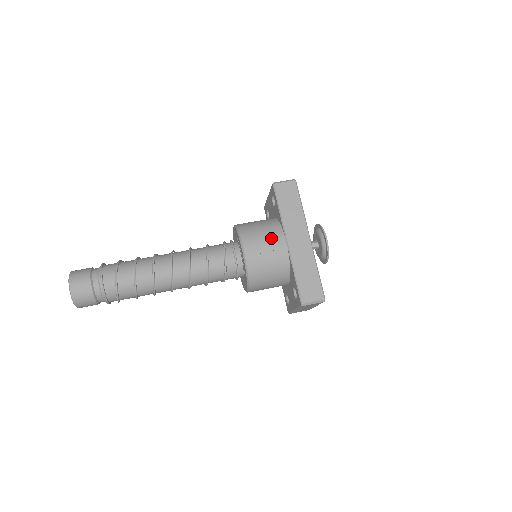
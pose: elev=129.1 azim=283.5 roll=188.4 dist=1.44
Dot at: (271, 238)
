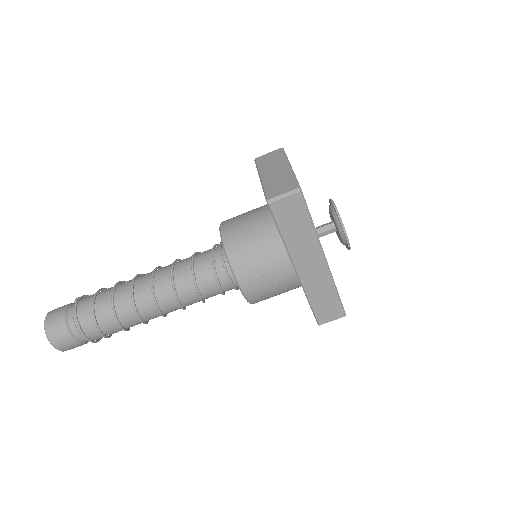
Dot at: (274, 270)
